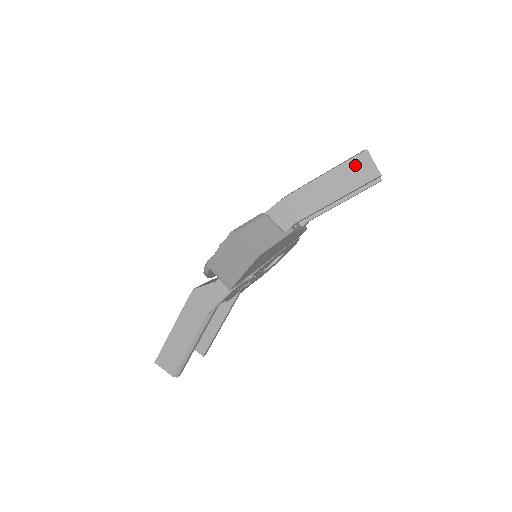
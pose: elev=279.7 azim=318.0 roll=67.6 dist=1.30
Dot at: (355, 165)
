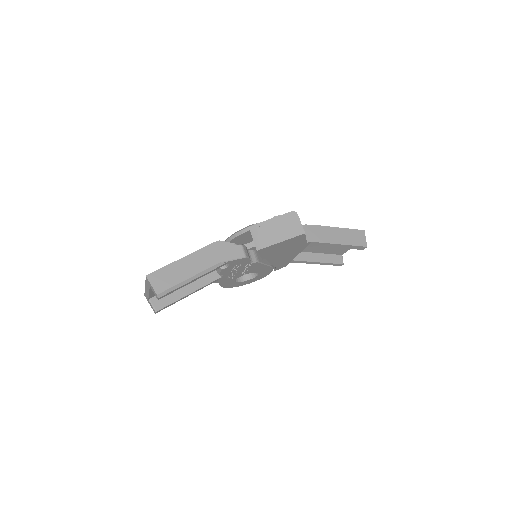
Dot at: (356, 234)
